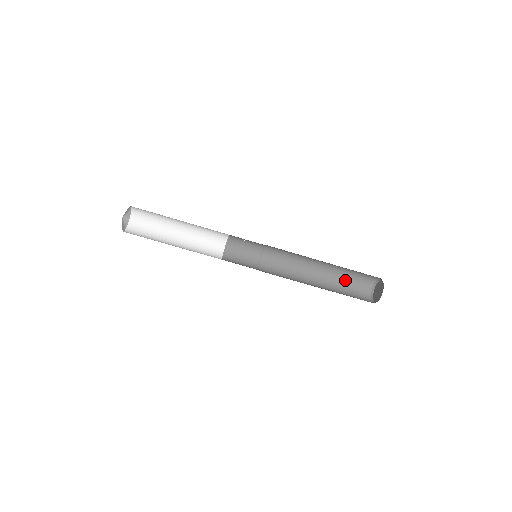
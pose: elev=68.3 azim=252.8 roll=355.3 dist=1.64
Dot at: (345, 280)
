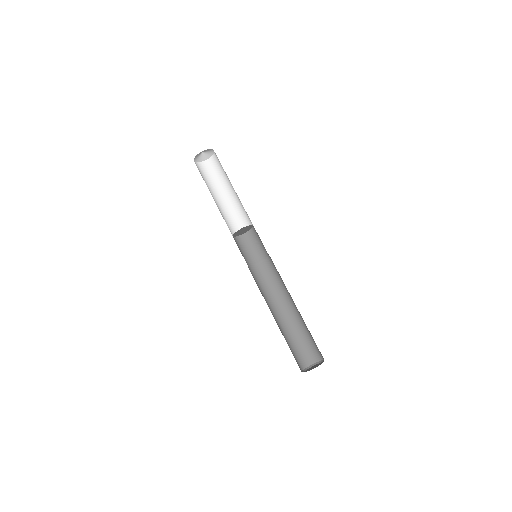
Dot at: (290, 343)
